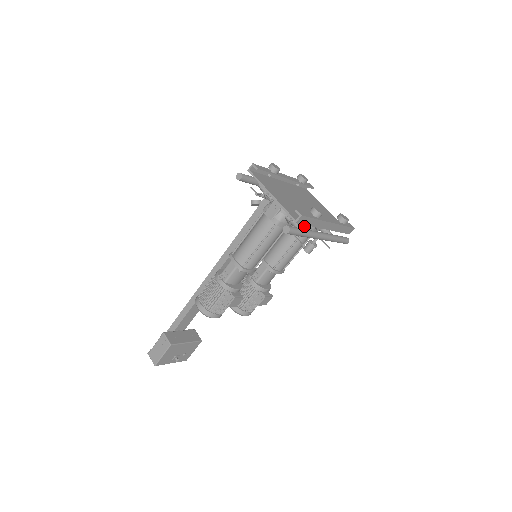
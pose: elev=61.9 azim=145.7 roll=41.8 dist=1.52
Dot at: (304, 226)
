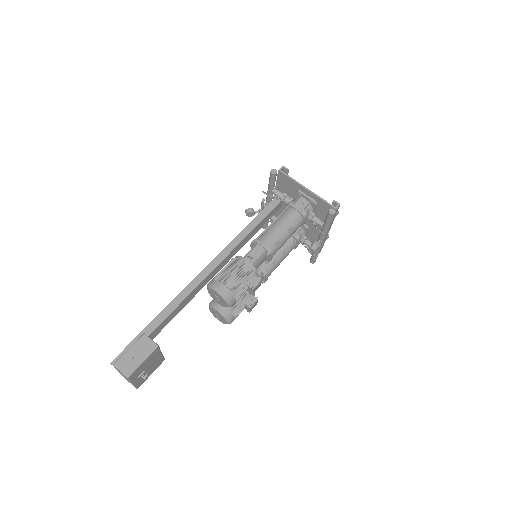
Dot at: (296, 236)
